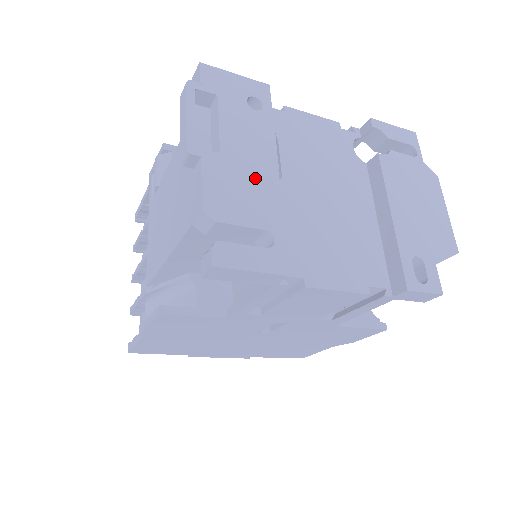
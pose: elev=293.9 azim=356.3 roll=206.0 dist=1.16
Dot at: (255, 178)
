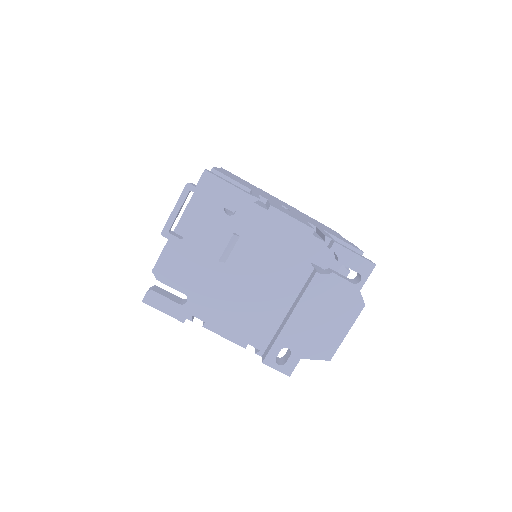
Dot at: (197, 262)
